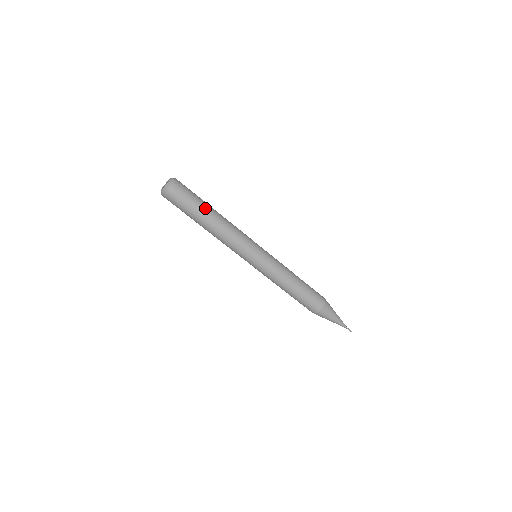
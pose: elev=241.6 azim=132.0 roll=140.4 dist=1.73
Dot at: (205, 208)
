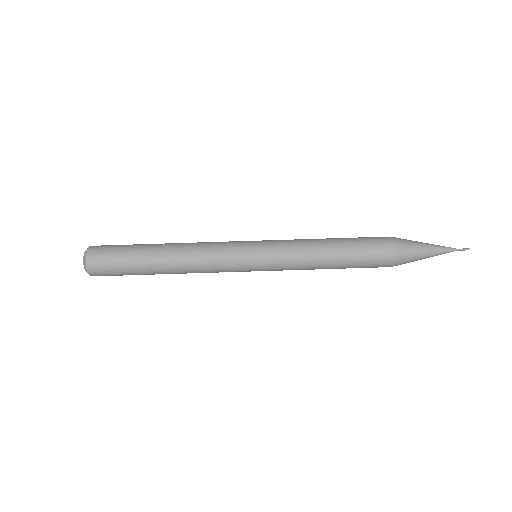
Dot at: (145, 254)
